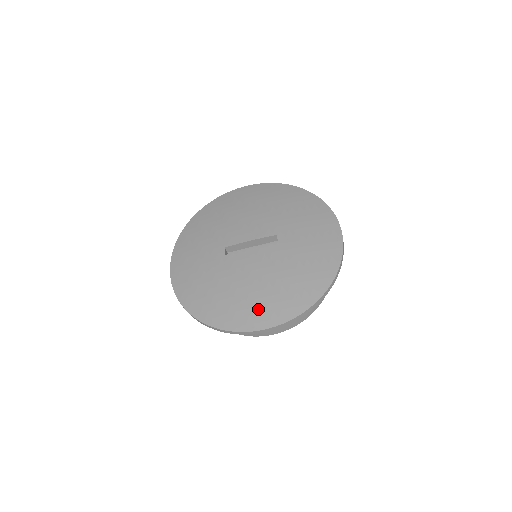
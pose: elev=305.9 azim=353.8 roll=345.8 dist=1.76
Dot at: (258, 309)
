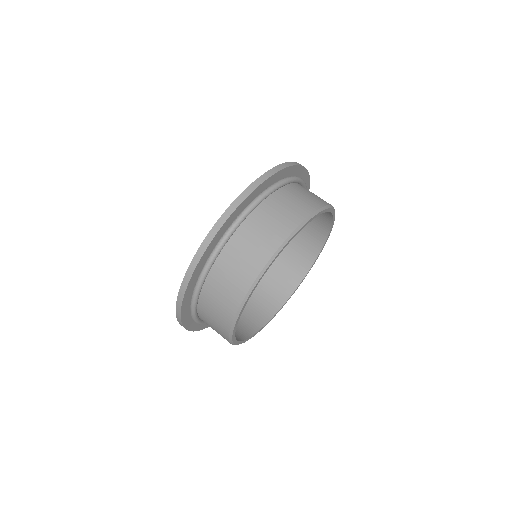
Dot at: occluded
